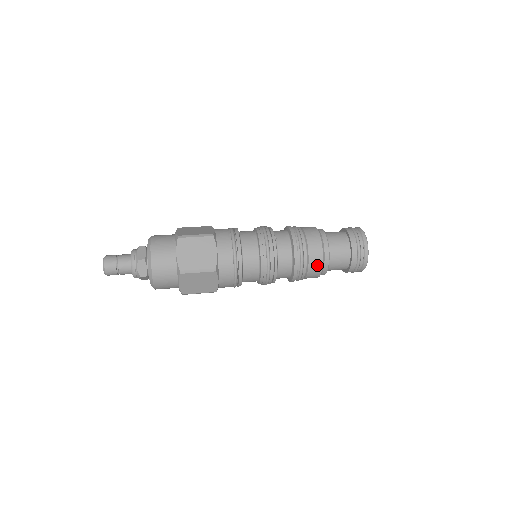
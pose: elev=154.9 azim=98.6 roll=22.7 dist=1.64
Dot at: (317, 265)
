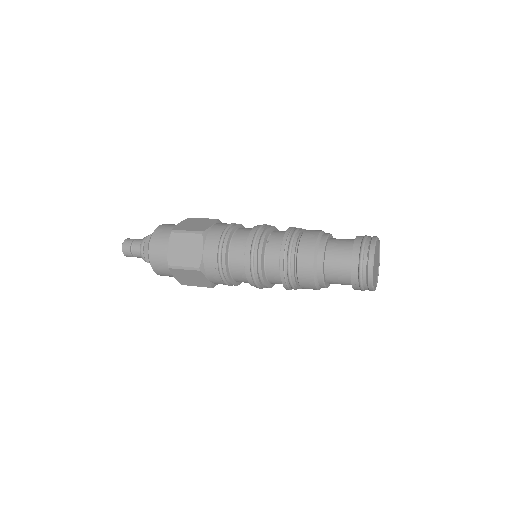
Dot at: (308, 278)
